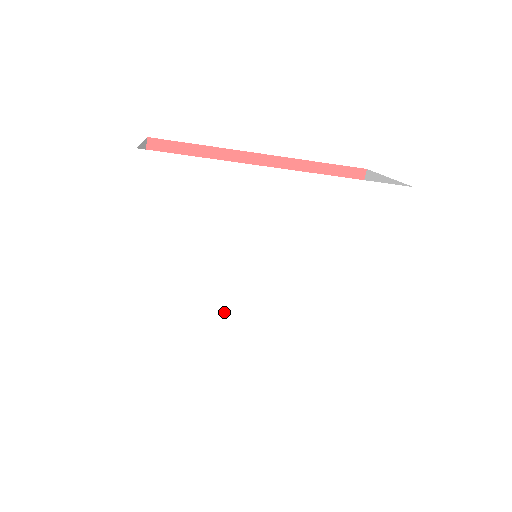
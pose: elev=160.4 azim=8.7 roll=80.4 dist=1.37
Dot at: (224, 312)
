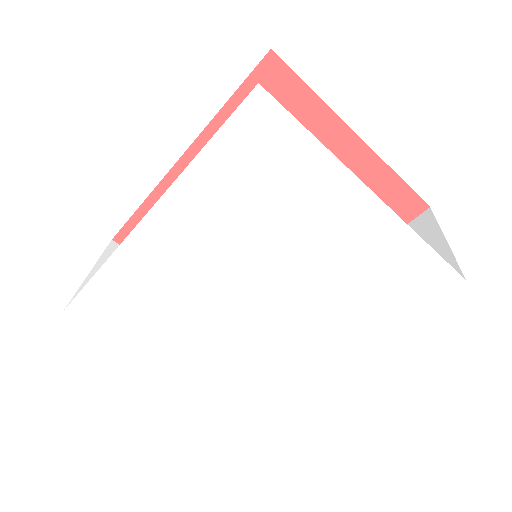
Dot at: (260, 344)
